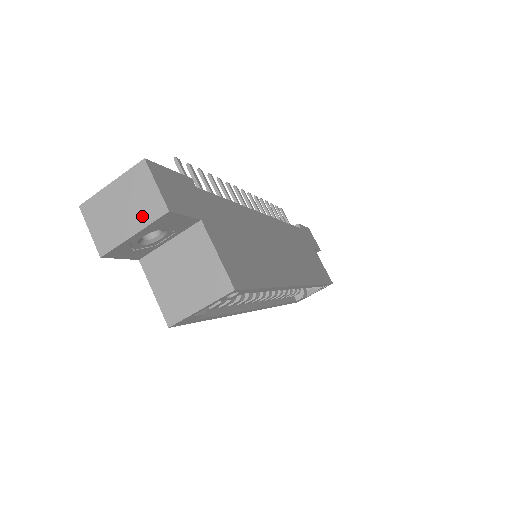
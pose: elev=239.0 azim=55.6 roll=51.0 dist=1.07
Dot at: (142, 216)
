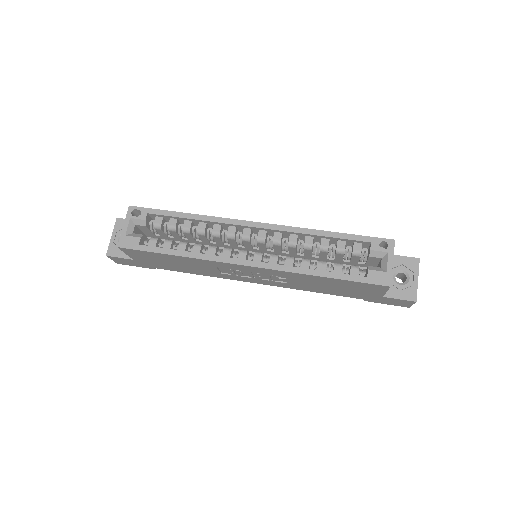
Dot at: (115, 231)
